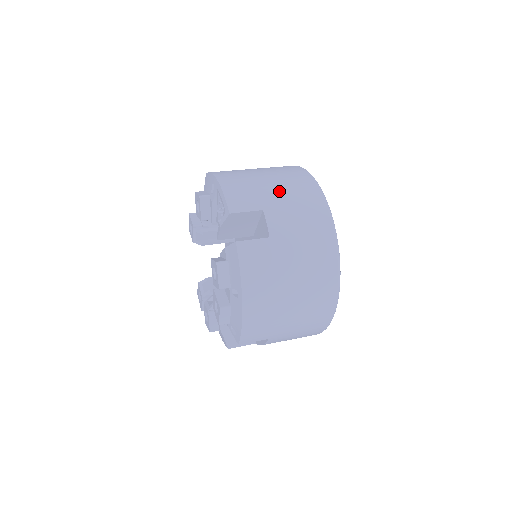
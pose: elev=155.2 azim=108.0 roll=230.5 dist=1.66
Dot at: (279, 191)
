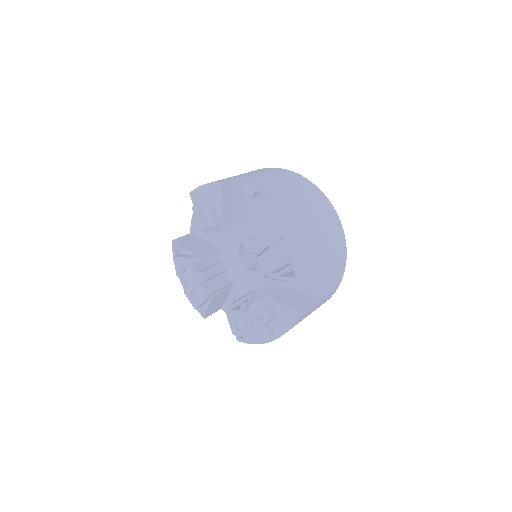
Dot at: (328, 255)
